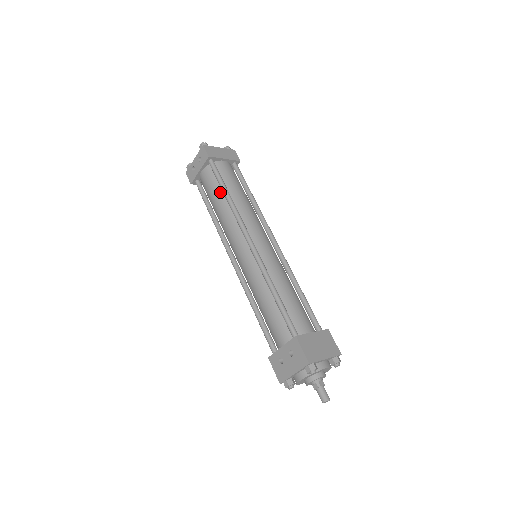
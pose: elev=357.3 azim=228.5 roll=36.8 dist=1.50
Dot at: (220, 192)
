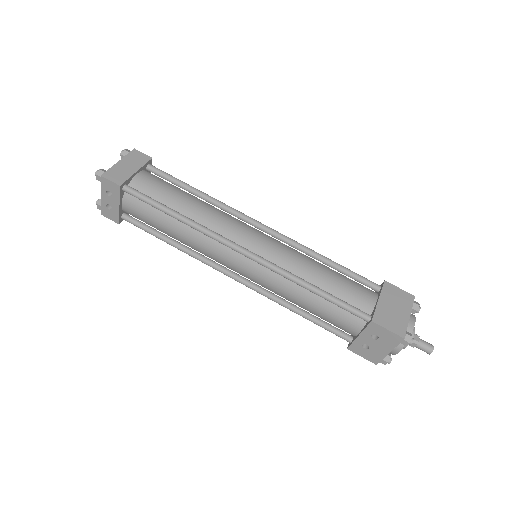
Dot at: (165, 217)
